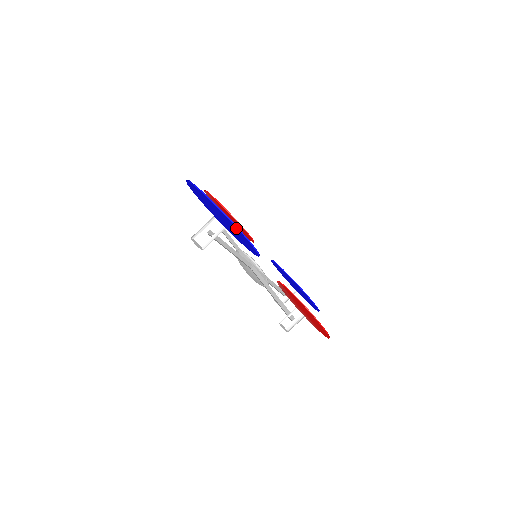
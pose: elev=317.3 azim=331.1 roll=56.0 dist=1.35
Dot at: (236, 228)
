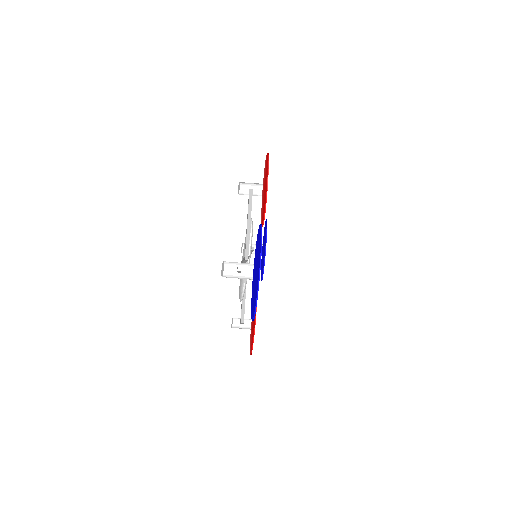
Dot at: occluded
